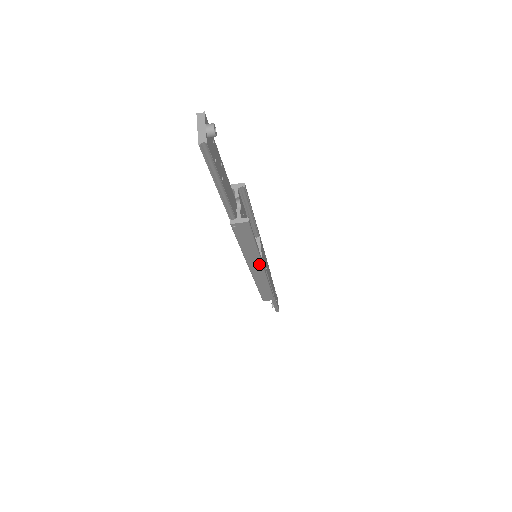
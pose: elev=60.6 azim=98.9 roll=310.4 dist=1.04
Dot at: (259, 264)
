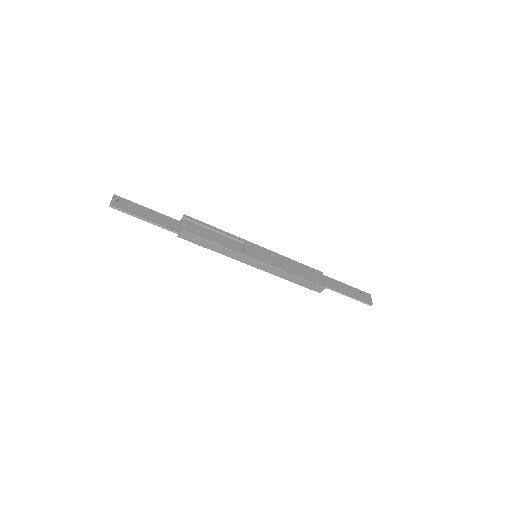
Dot at: (245, 257)
